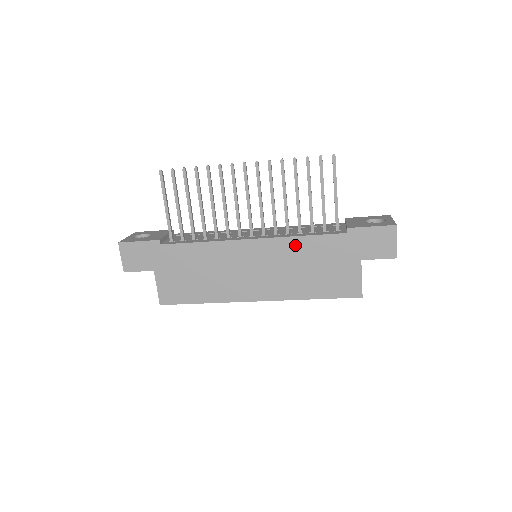
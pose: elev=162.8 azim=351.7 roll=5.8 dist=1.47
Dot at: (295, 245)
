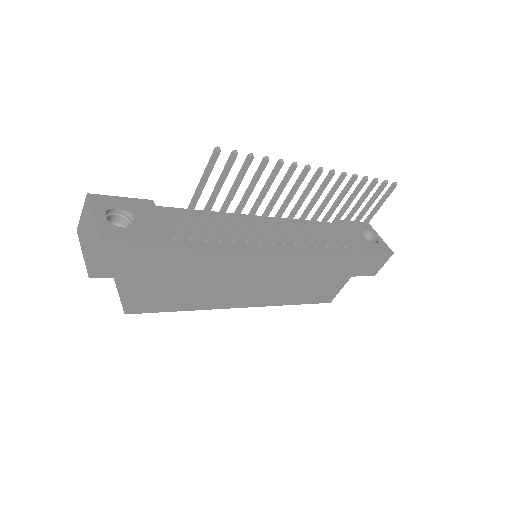
Dot at: (314, 262)
